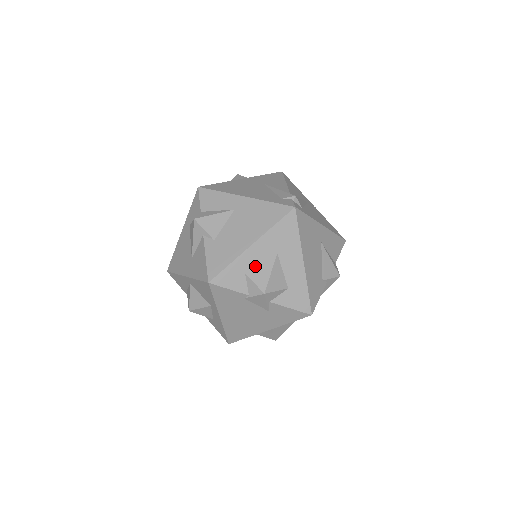
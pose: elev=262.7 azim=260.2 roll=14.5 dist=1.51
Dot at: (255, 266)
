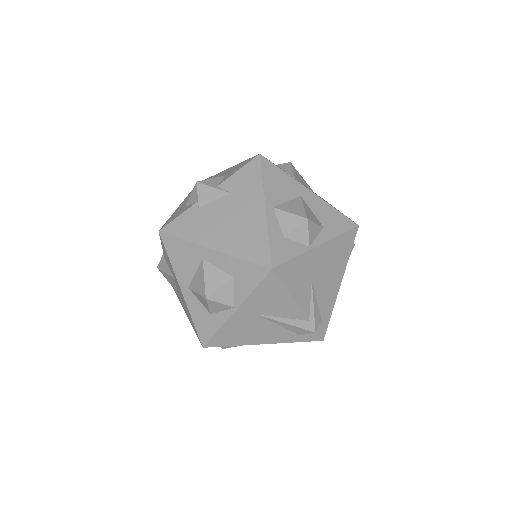
Dot at: occluded
